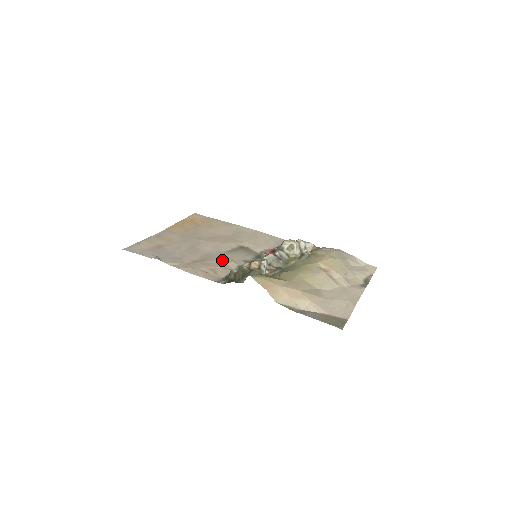
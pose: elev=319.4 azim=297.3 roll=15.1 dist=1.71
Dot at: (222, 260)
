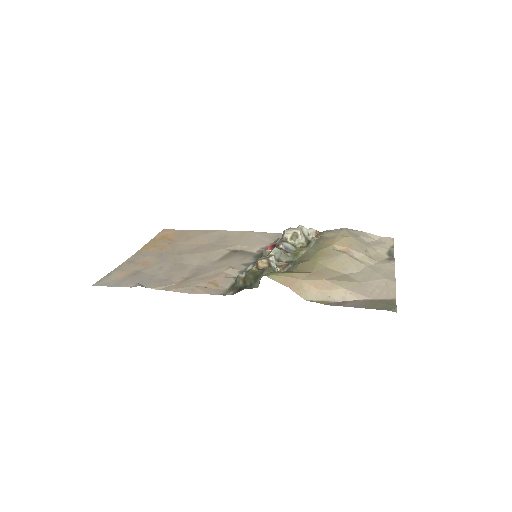
Dot at: (218, 270)
